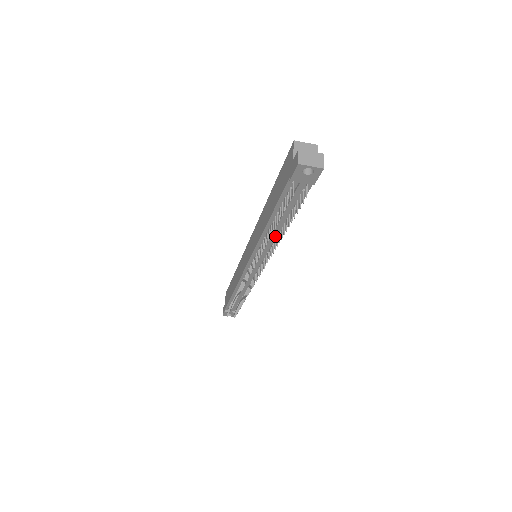
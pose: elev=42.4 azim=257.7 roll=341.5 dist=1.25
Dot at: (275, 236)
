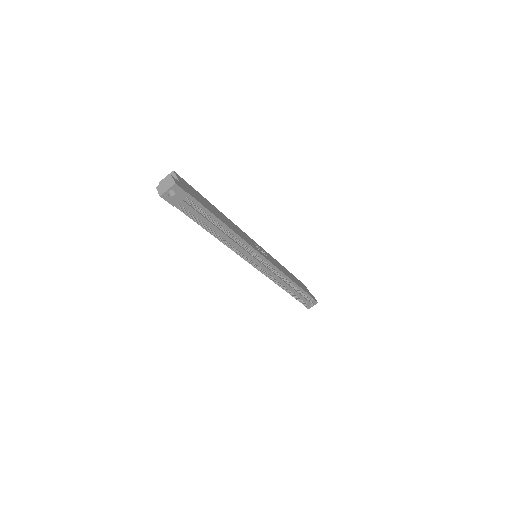
Dot at: occluded
